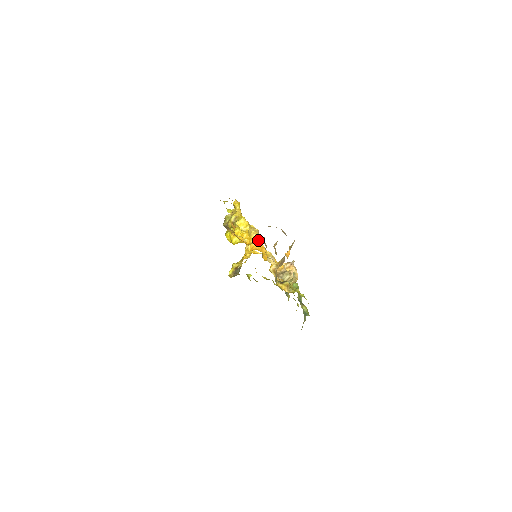
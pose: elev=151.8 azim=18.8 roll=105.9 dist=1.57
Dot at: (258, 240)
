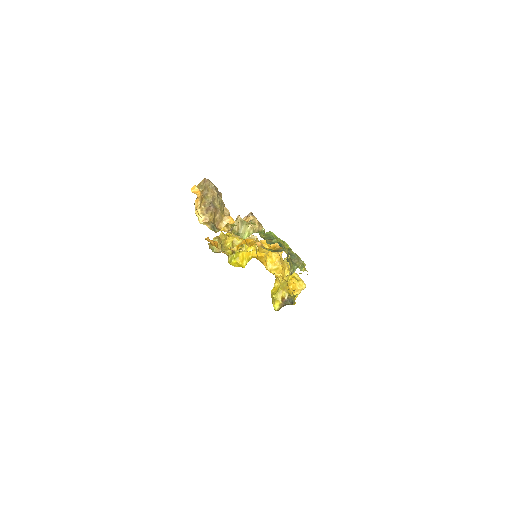
Dot at: (276, 252)
